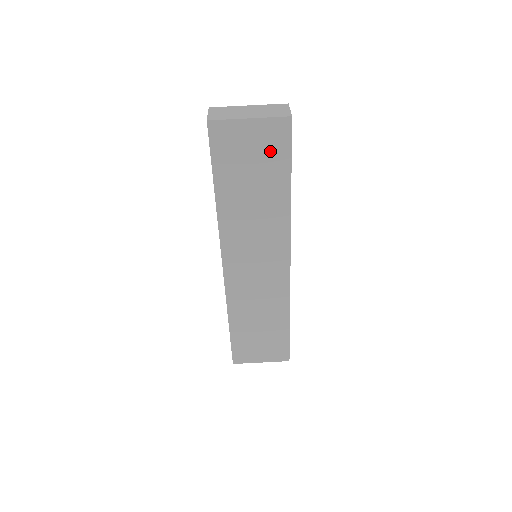
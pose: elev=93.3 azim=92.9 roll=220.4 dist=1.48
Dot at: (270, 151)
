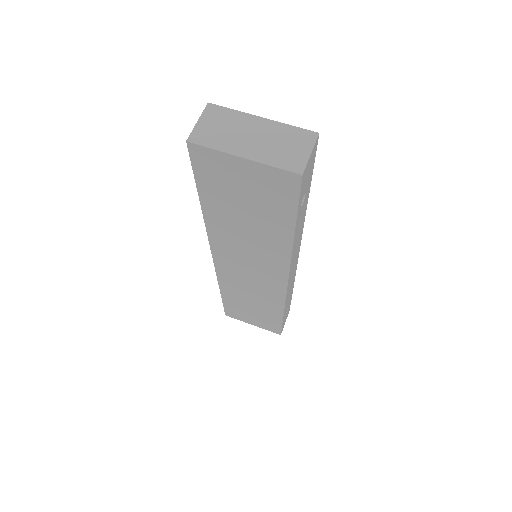
Dot at: (270, 196)
